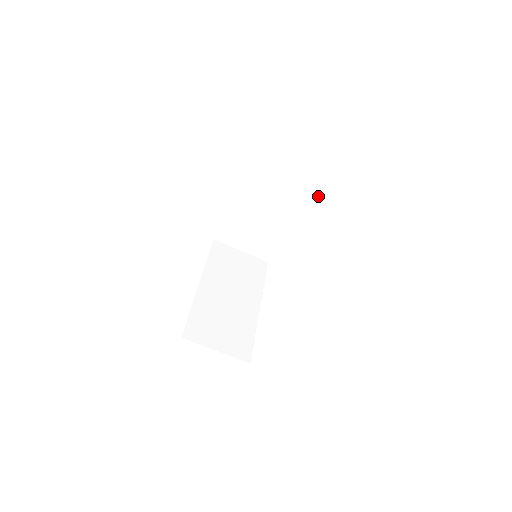
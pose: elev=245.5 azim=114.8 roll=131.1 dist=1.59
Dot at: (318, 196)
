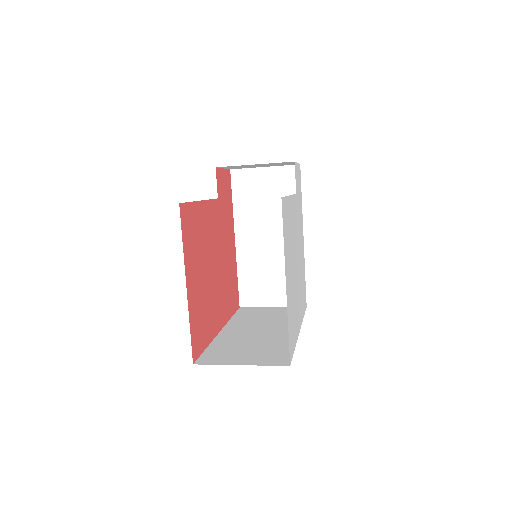
Dot at: occluded
